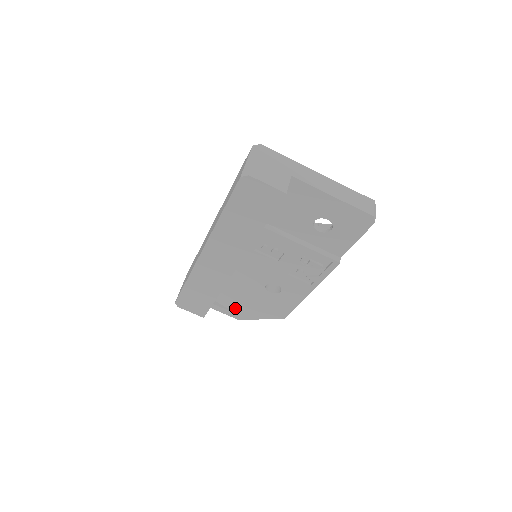
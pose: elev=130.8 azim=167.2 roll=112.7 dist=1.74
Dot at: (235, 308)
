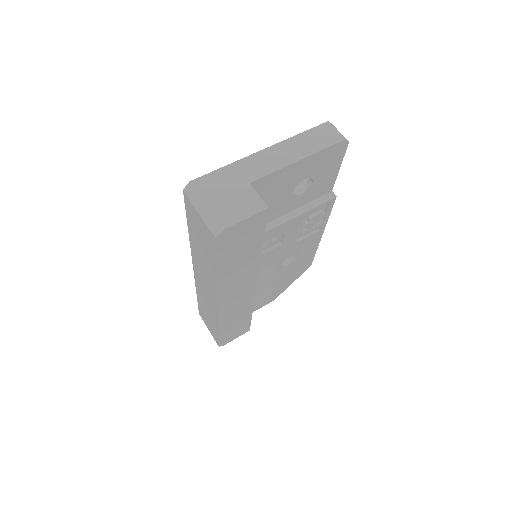
Dot at: (265, 298)
